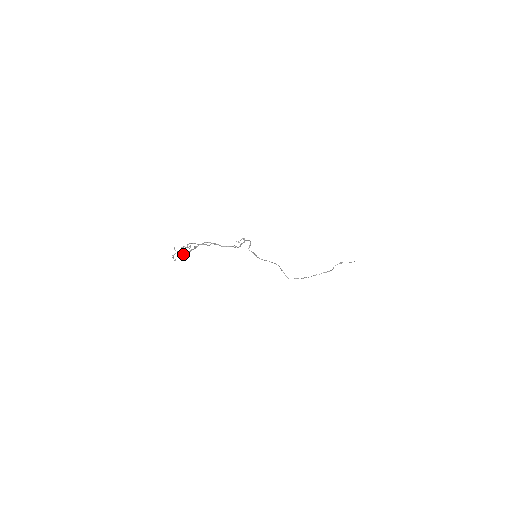
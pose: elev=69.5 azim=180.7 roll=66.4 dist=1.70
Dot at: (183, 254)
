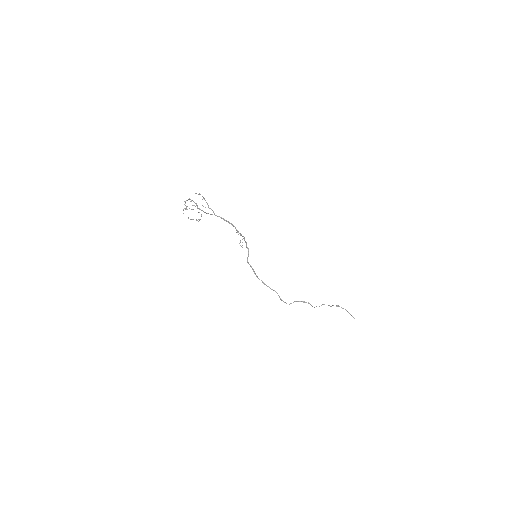
Dot at: (193, 209)
